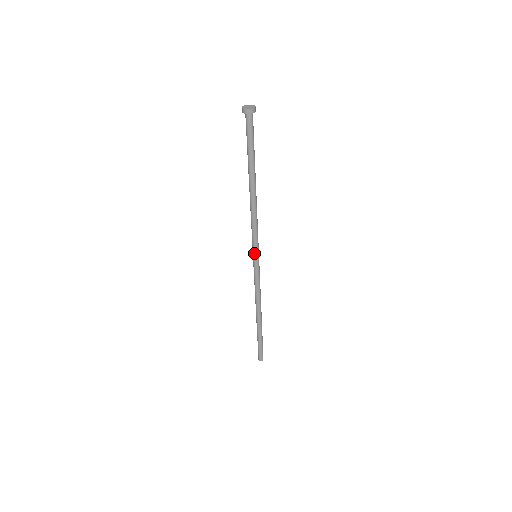
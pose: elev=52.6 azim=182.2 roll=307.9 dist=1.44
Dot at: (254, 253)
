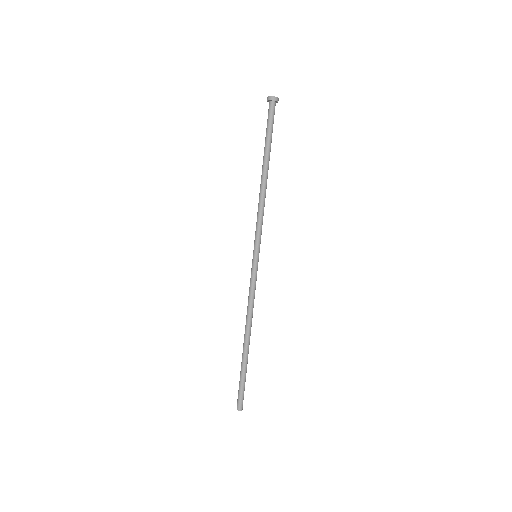
Dot at: (254, 250)
